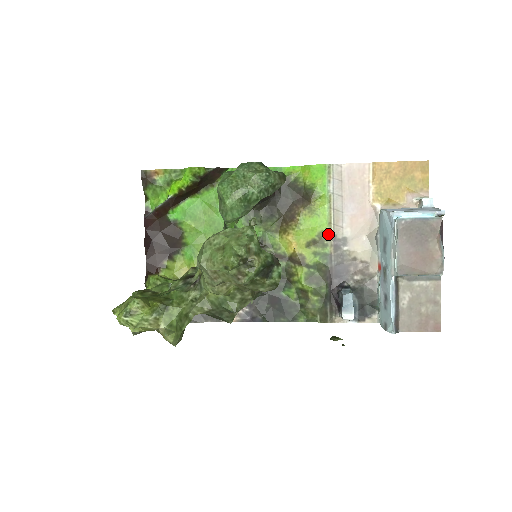
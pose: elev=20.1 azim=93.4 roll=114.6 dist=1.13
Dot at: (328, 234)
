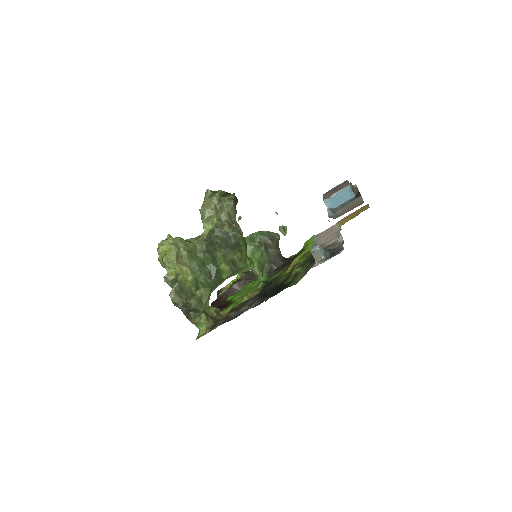
Dot at: occluded
